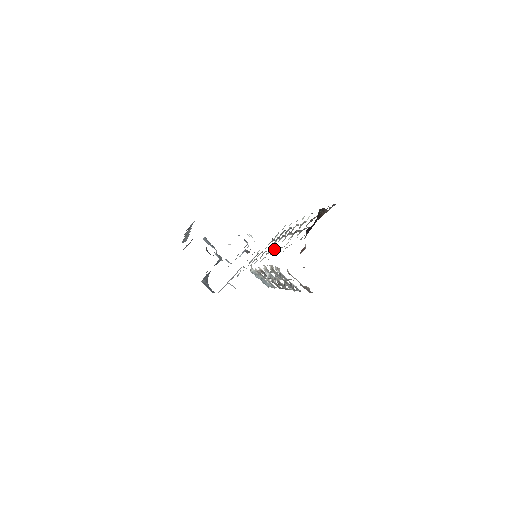
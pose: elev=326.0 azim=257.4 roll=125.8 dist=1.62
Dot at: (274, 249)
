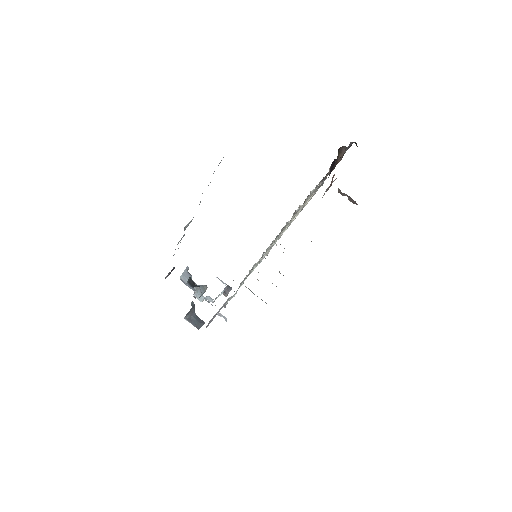
Dot at: (282, 230)
